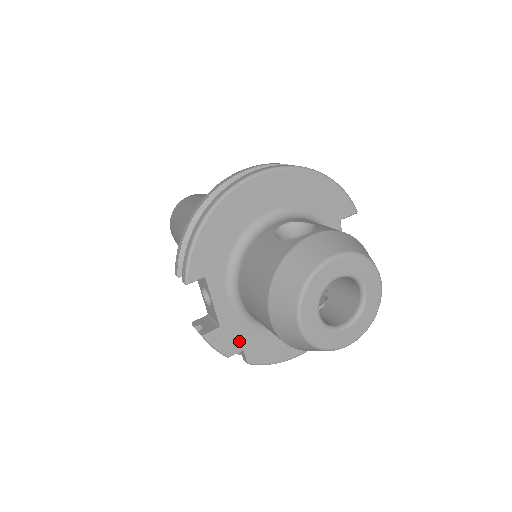
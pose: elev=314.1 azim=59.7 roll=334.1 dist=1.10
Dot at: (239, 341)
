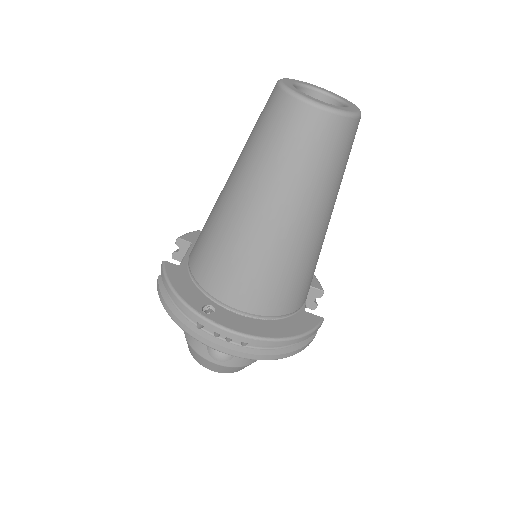
Dot at: occluded
